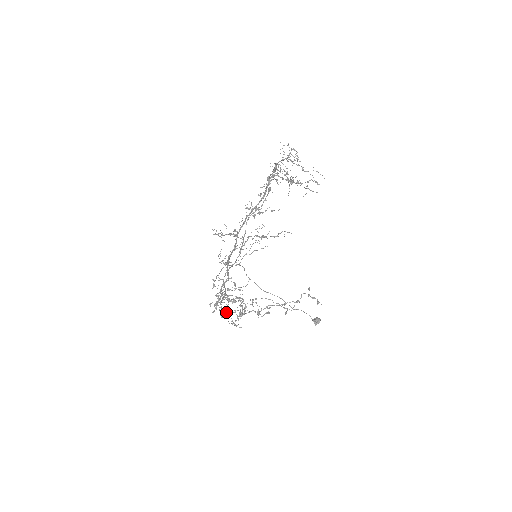
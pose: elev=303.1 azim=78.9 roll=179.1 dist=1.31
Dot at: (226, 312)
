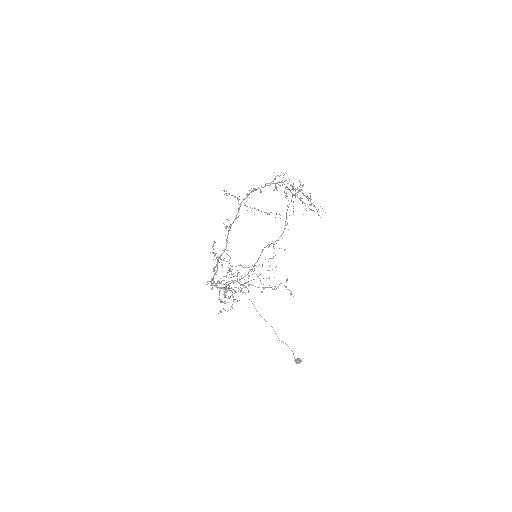
Dot at: (216, 283)
